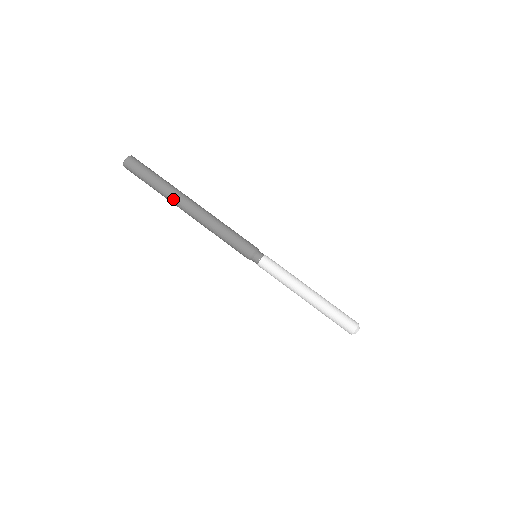
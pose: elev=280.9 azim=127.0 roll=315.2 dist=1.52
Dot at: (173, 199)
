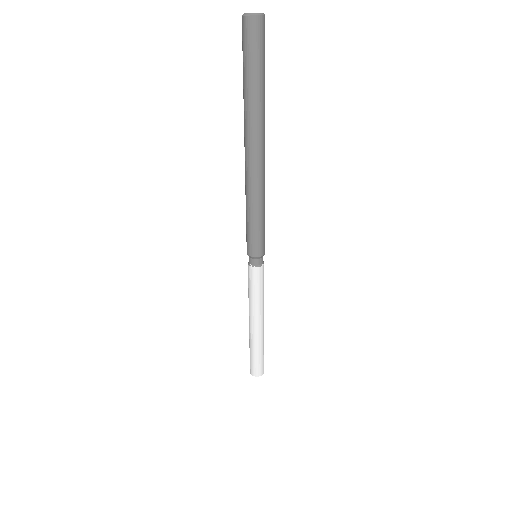
Dot at: (255, 126)
